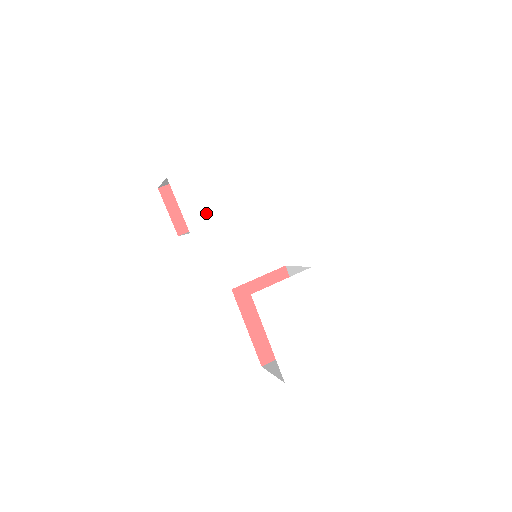
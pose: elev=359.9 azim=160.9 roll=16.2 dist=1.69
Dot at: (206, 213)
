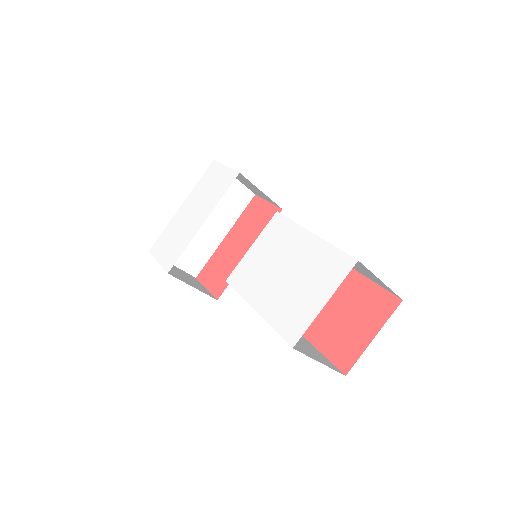
Dot at: (176, 250)
